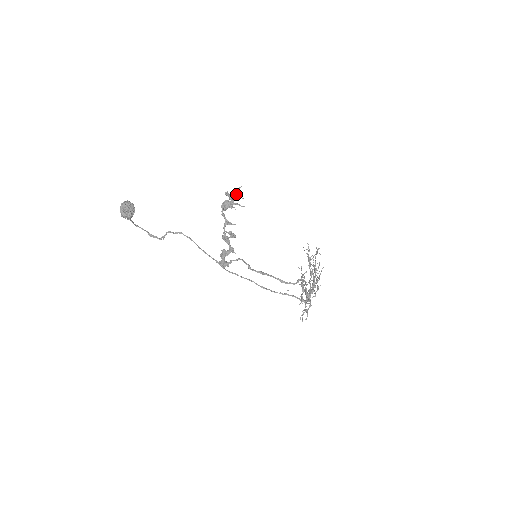
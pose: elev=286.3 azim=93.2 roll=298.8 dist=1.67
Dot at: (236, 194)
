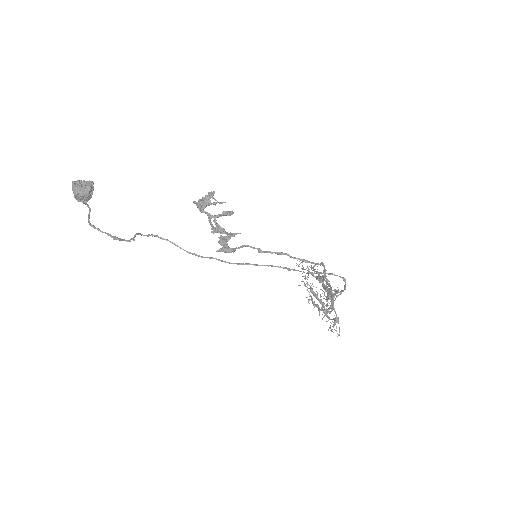
Dot at: occluded
